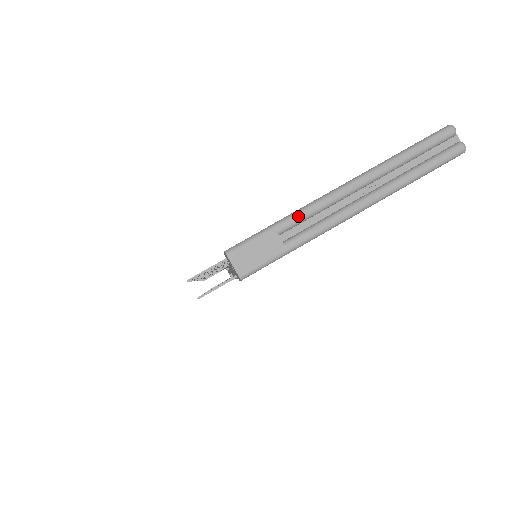
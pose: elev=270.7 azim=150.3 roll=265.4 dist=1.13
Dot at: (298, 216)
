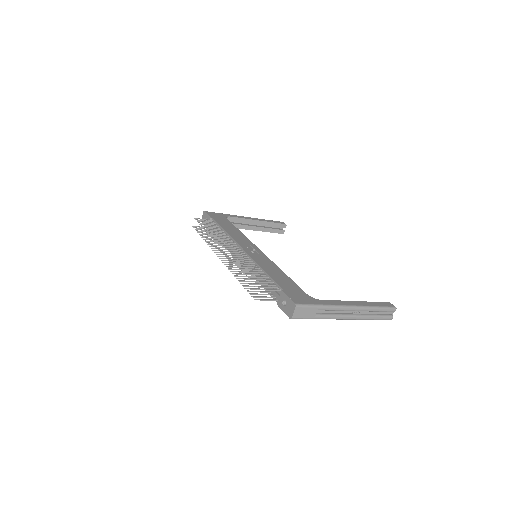
Dot at: (329, 308)
